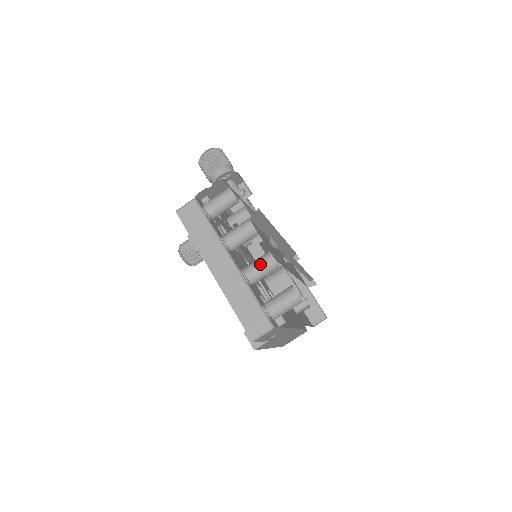
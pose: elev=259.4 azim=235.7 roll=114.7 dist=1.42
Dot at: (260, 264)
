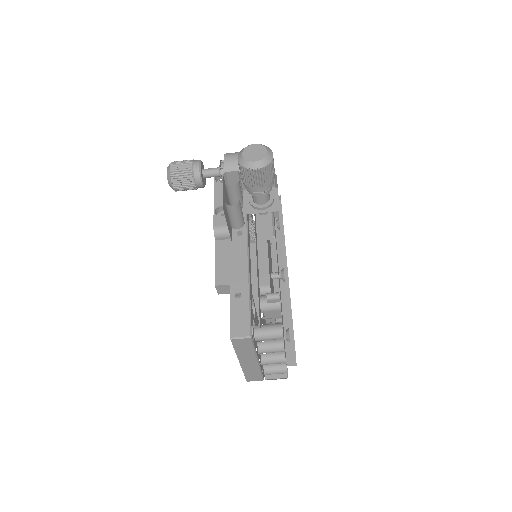
Dot at: (275, 363)
